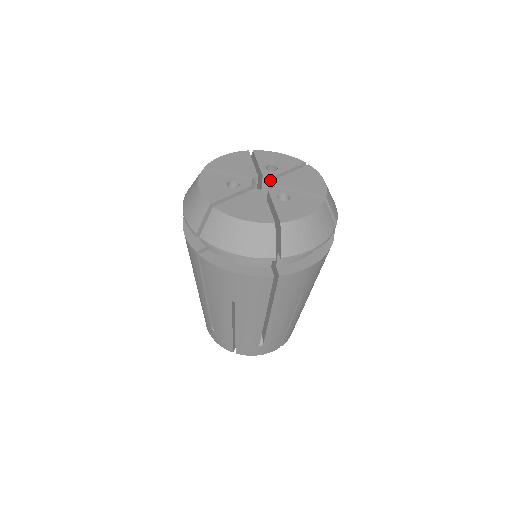
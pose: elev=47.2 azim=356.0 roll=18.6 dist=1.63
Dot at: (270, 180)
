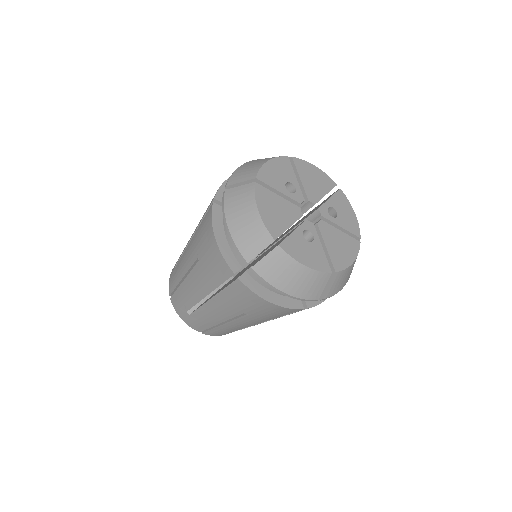
Dot at: (319, 217)
